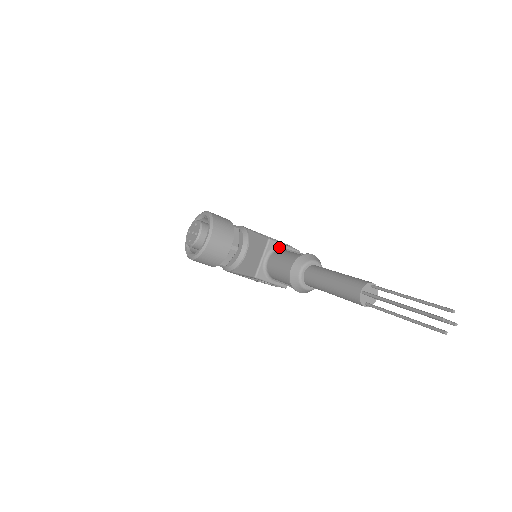
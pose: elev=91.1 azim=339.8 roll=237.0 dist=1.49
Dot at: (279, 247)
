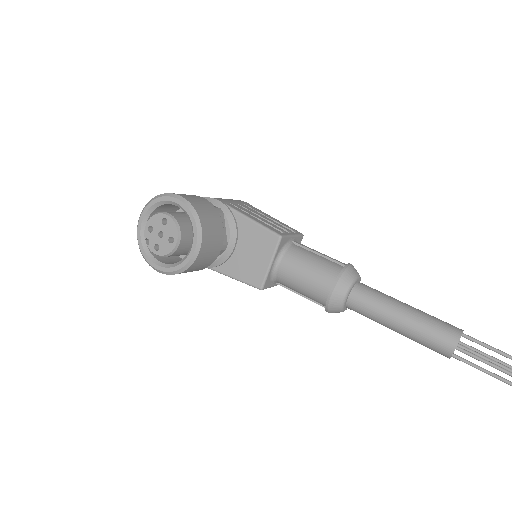
Dot at: (288, 242)
